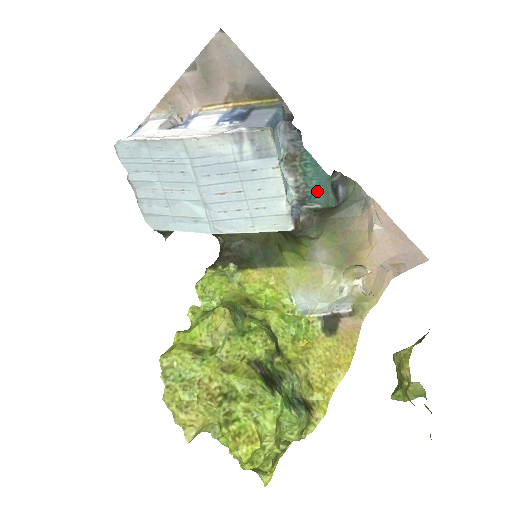
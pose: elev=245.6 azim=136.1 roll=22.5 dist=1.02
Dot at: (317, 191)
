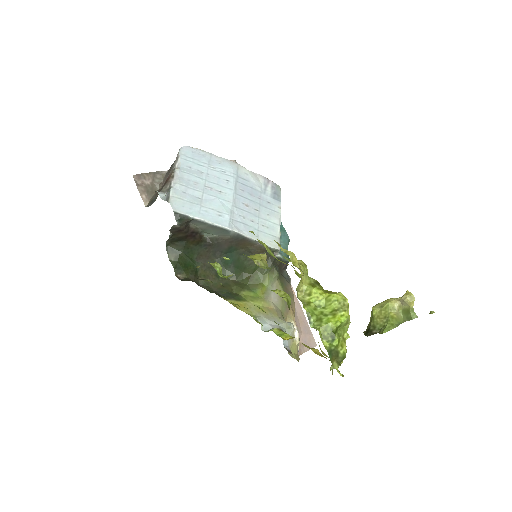
Dot at: occluded
